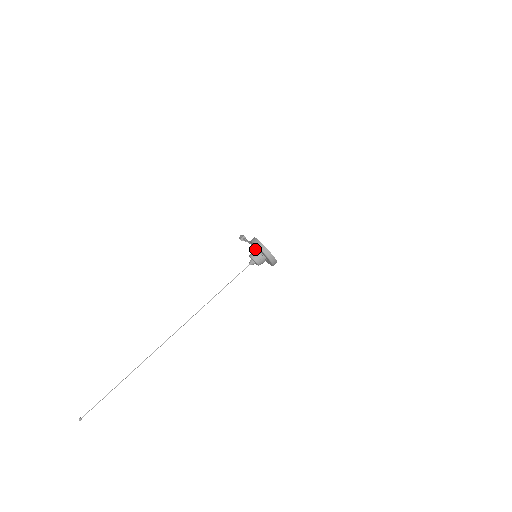
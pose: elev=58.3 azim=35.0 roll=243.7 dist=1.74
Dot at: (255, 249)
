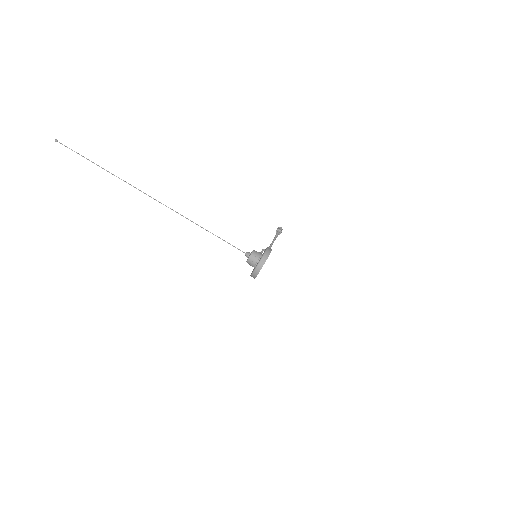
Dot at: (261, 255)
